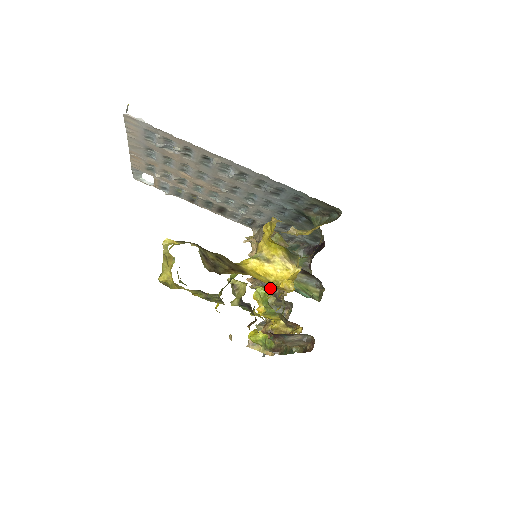
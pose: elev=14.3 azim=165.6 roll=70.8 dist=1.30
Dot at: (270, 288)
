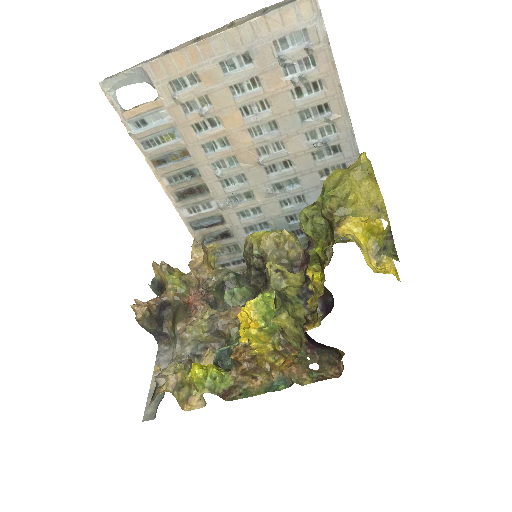
Dot at: (272, 298)
